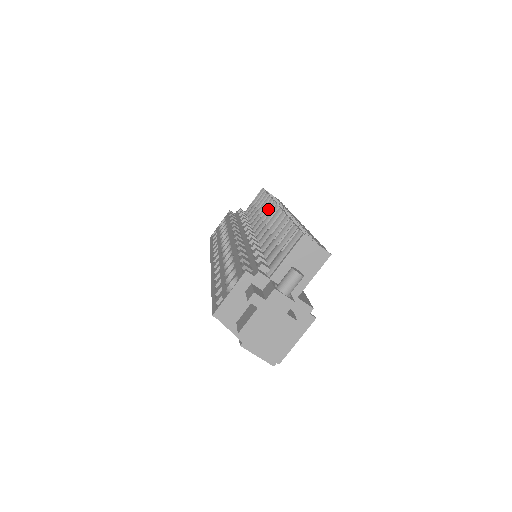
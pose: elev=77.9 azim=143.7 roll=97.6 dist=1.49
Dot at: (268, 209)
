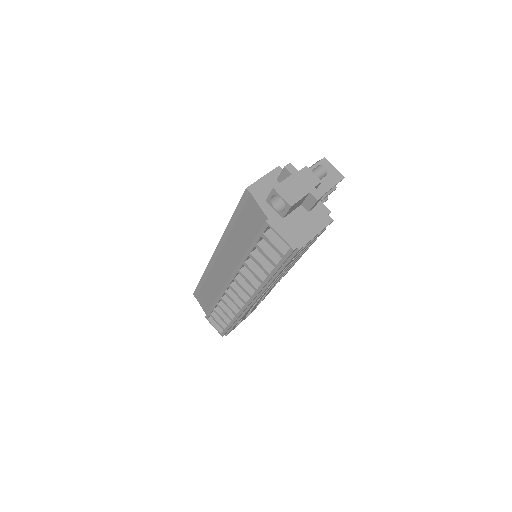
Dot at: occluded
